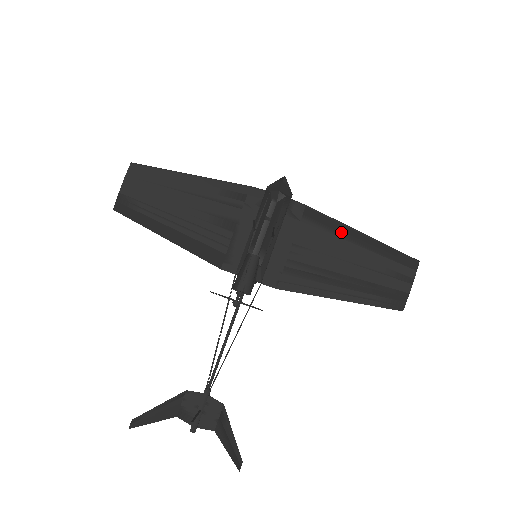
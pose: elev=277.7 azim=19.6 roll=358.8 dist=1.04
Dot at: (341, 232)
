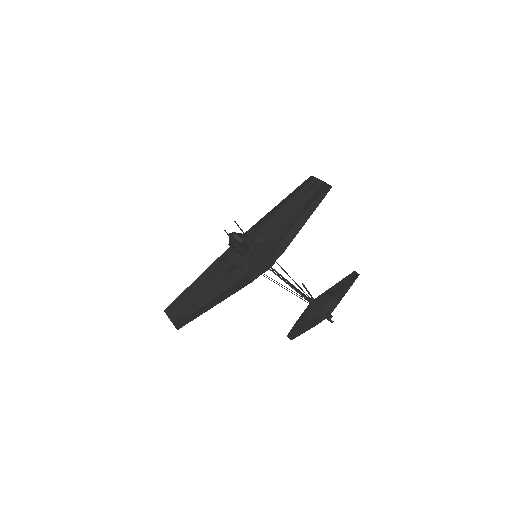
Dot at: (274, 212)
